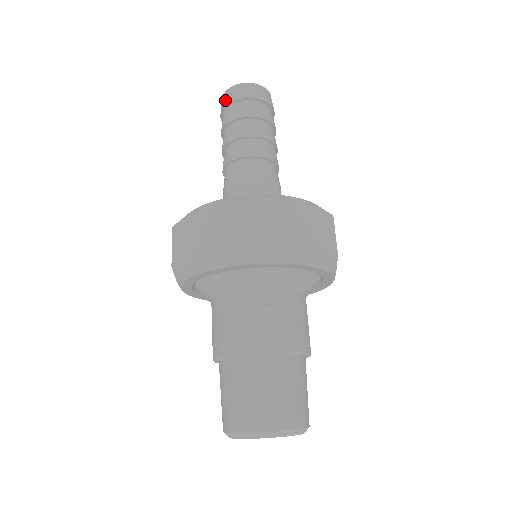
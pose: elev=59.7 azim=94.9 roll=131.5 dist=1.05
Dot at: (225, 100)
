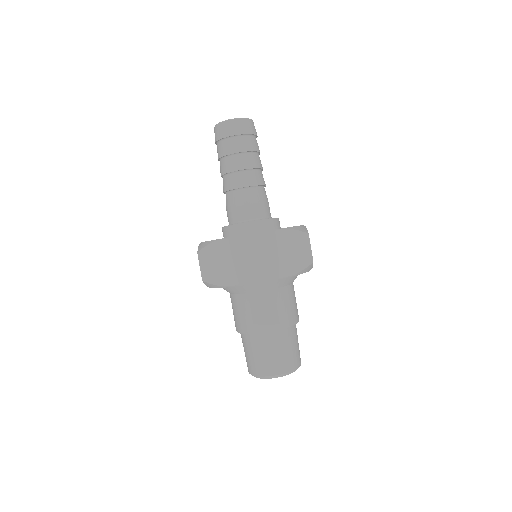
Dot at: (218, 134)
